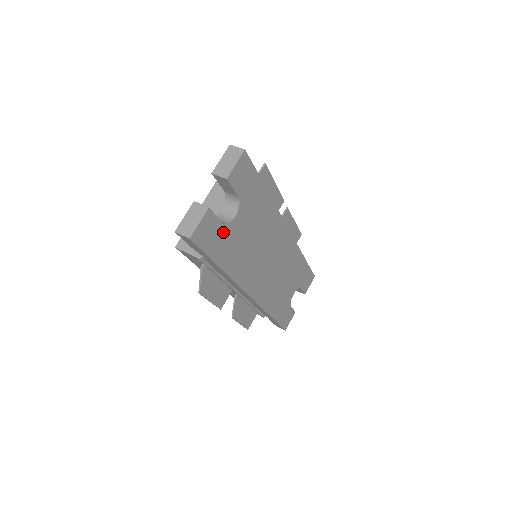
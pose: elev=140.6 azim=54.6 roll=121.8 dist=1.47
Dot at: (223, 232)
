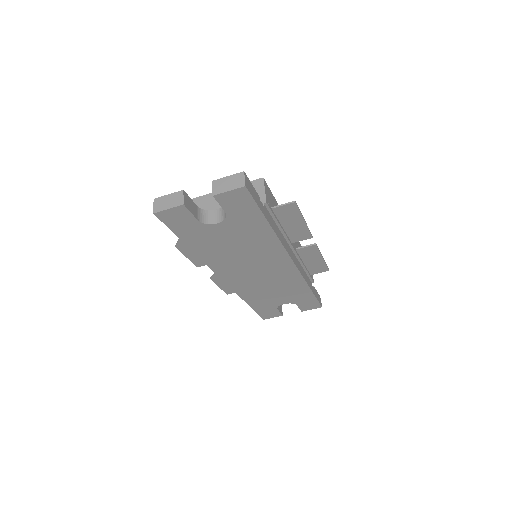
Dot at: (198, 226)
